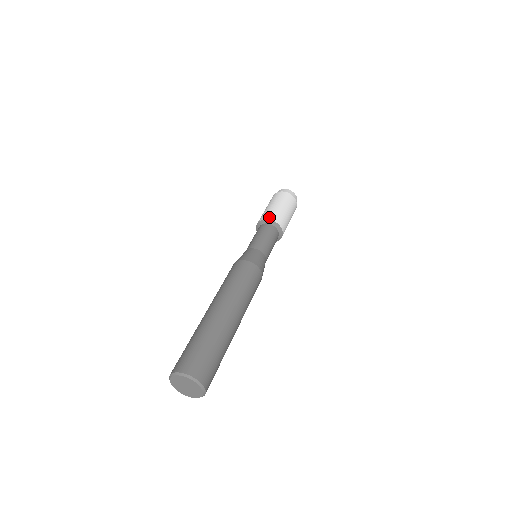
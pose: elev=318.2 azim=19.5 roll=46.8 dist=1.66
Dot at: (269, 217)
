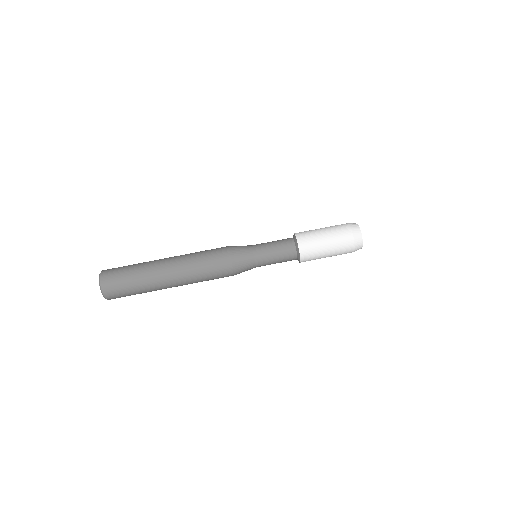
Dot at: (302, 248)
